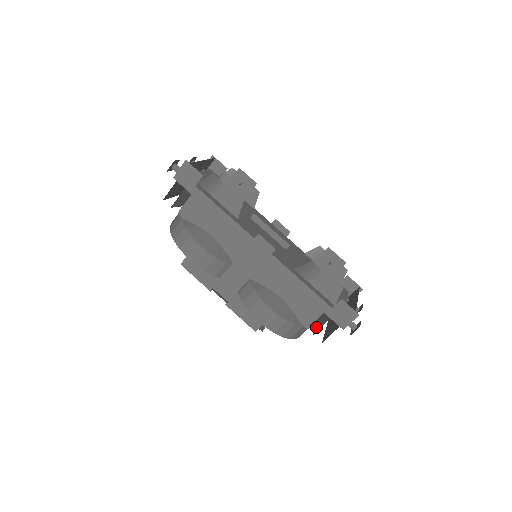
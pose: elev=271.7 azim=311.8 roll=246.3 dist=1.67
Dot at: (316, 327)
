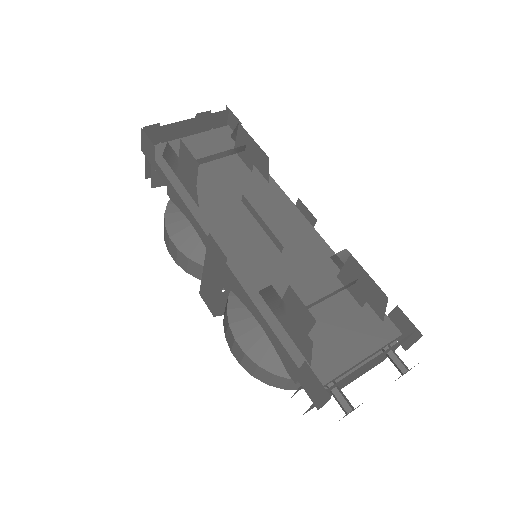
Dot at: (301, 387)
